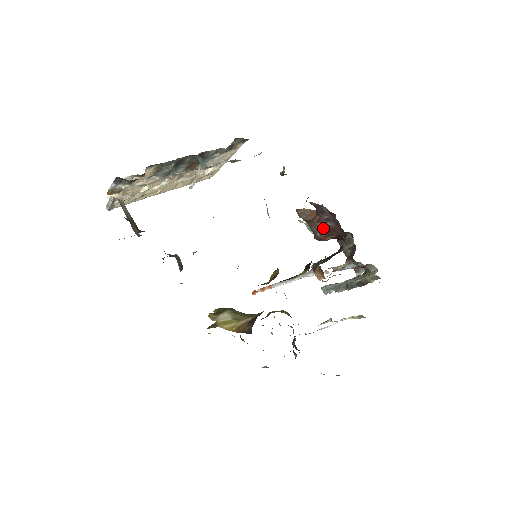
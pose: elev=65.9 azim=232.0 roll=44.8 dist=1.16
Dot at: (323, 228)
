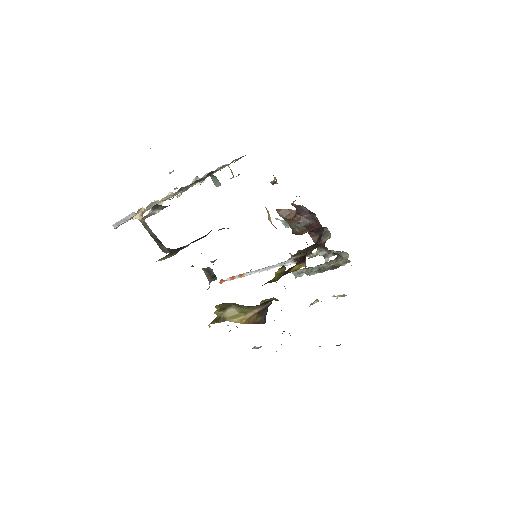
Dot at: (304, 225)
